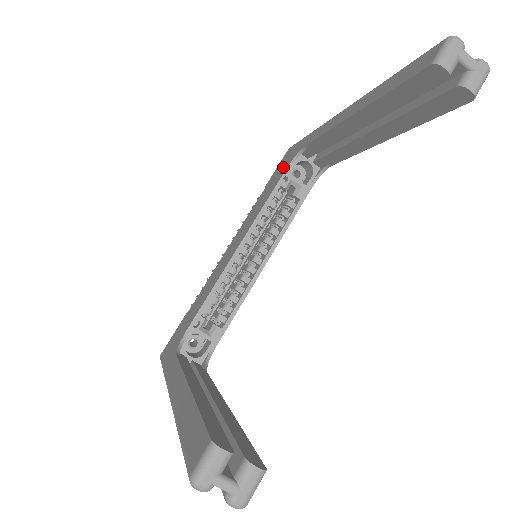
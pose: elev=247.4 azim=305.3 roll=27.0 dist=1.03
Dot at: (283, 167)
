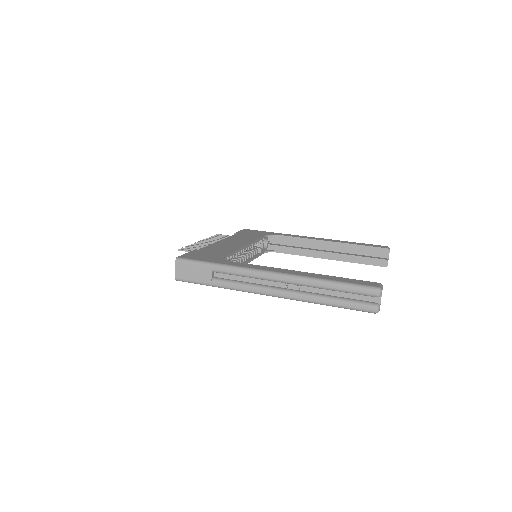
Dot at: (256, 233)
